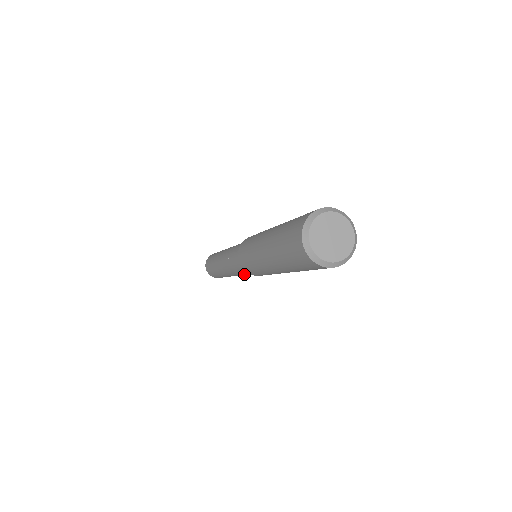
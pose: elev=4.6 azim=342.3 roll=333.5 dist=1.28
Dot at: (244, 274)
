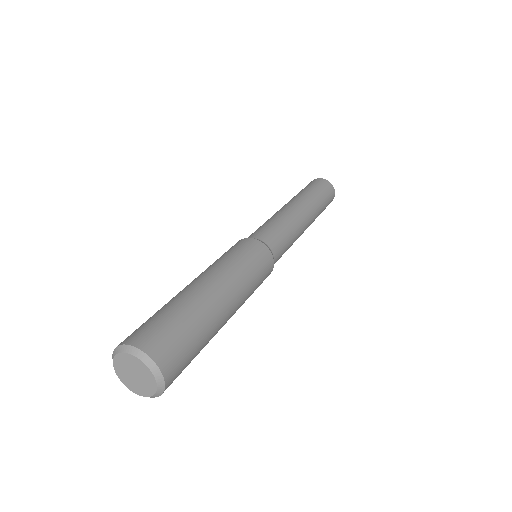
Dot at: occluded
